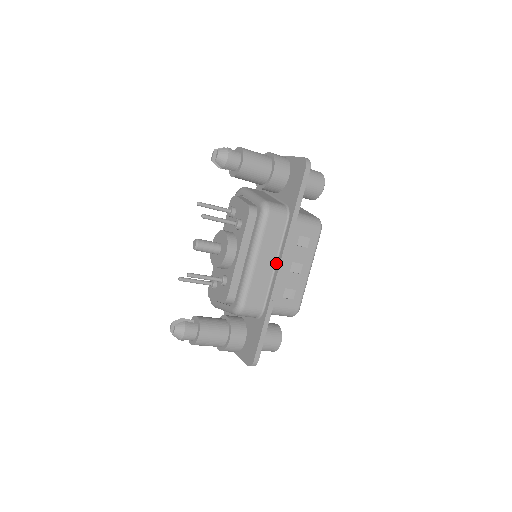
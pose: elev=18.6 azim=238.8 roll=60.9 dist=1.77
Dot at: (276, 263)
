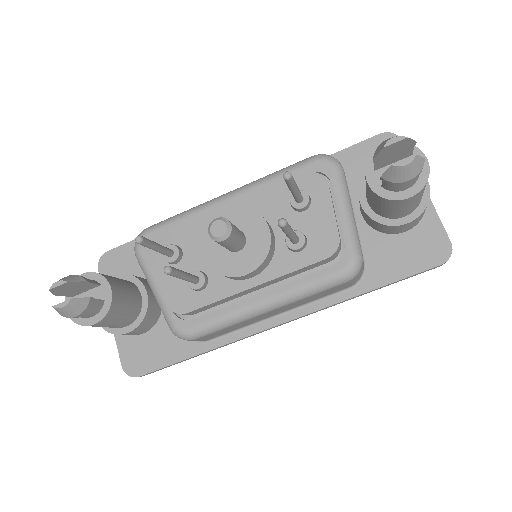
Dot at: (280, 314)
